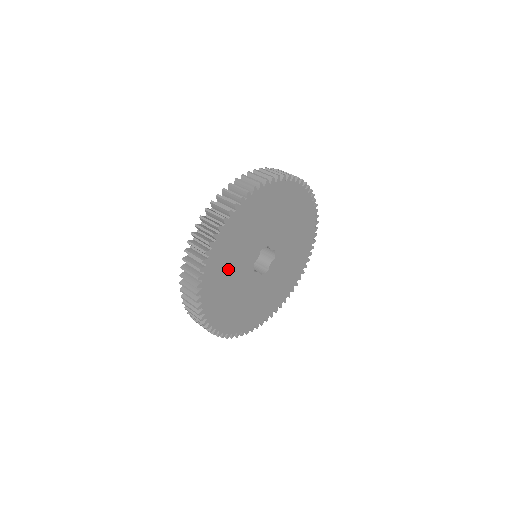
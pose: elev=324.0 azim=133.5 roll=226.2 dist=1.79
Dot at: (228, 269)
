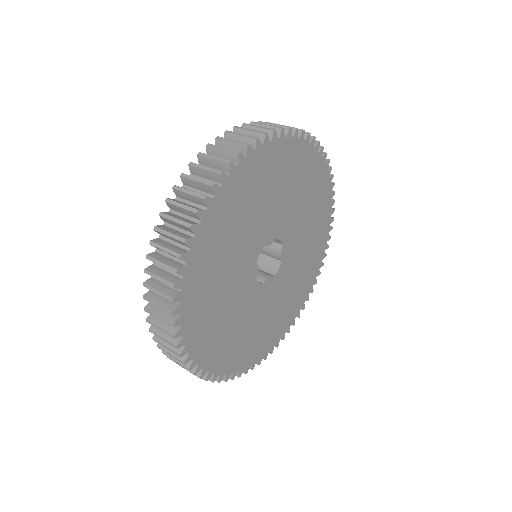
Dot at: (250, 207)
